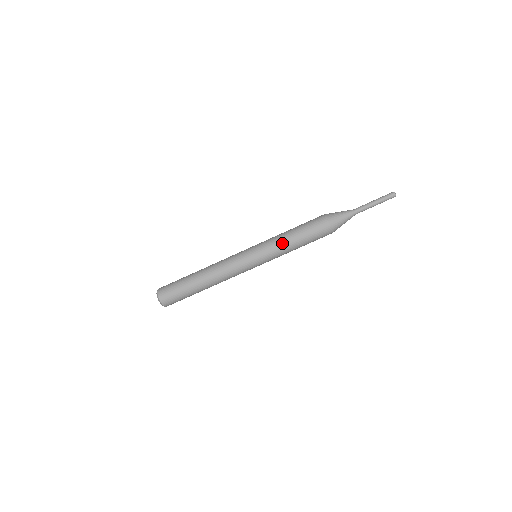
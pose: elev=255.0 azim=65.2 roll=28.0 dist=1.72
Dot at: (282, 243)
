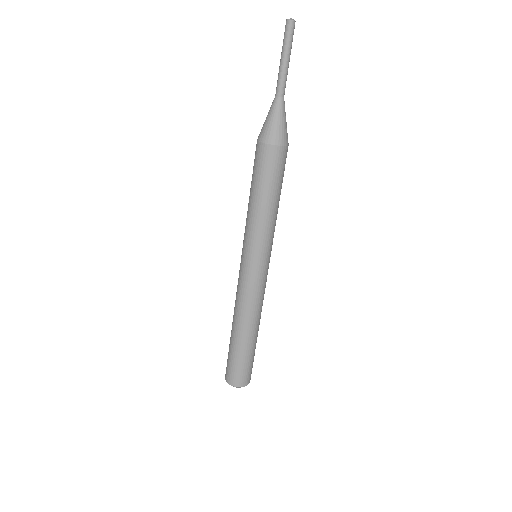
Dot at: (261, 220)
